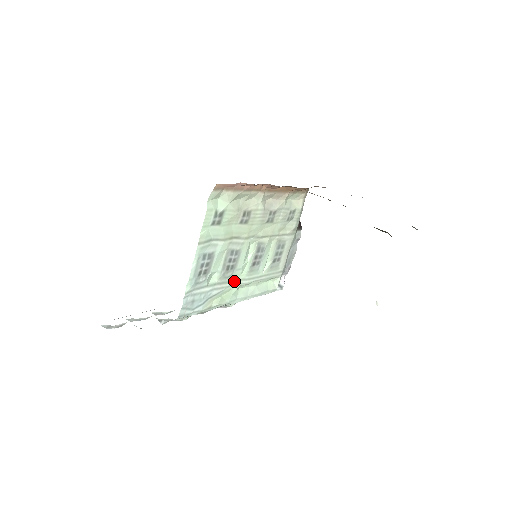
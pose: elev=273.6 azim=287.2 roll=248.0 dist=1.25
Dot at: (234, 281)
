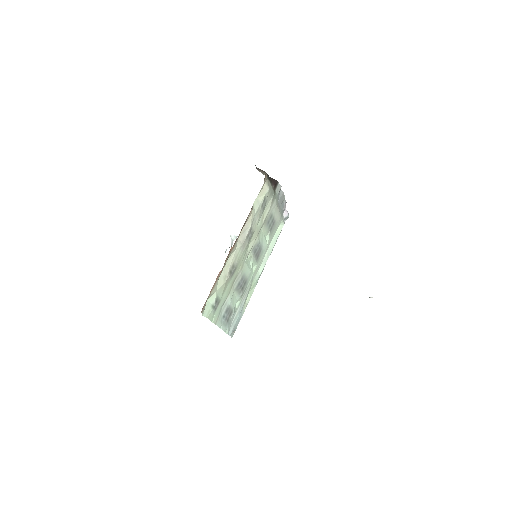
Dot at: (251, 280)
